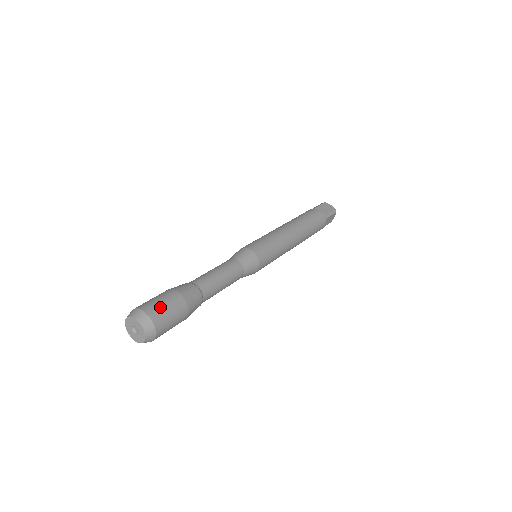
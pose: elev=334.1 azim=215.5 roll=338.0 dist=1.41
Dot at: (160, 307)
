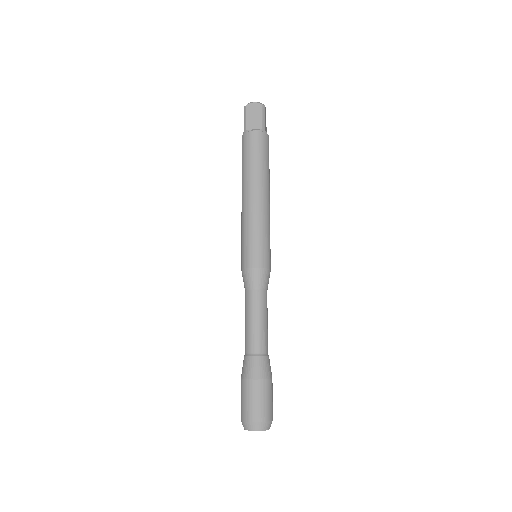
Dot at: (257, 407)
